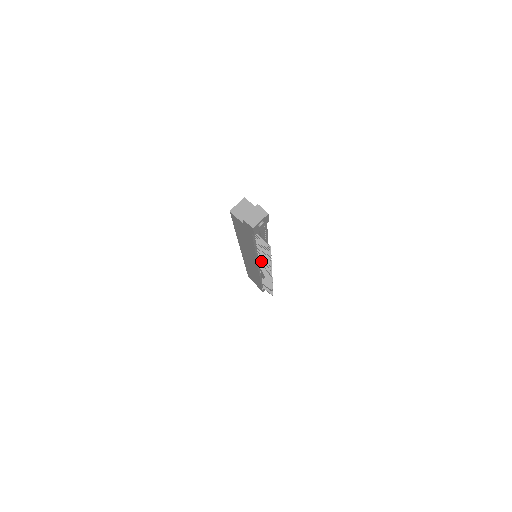
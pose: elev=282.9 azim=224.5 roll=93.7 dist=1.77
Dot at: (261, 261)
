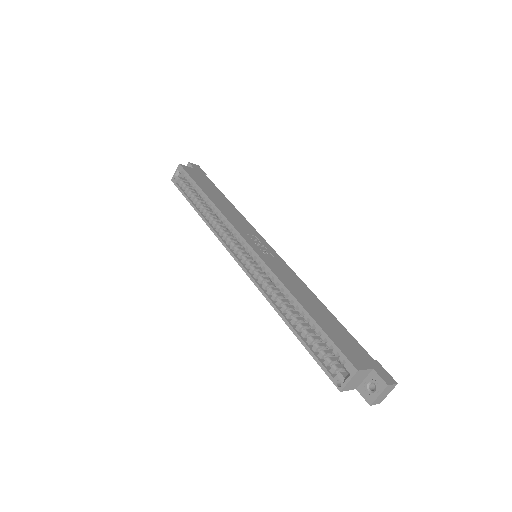
Dot at: occluded
